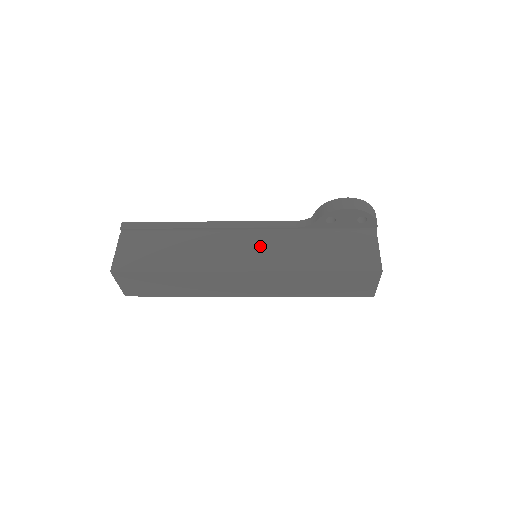
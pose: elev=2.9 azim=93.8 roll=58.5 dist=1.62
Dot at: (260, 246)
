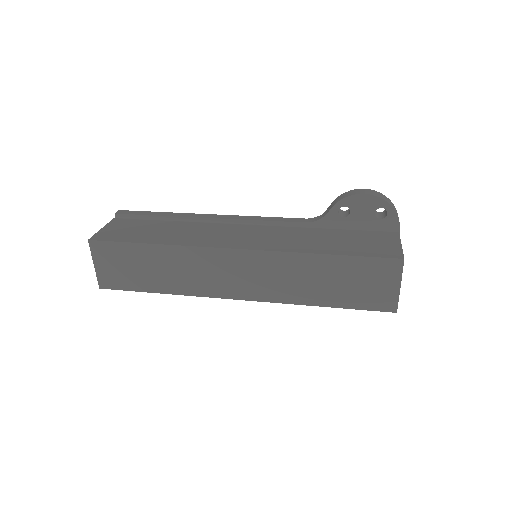
Dot at: (260, 234)
